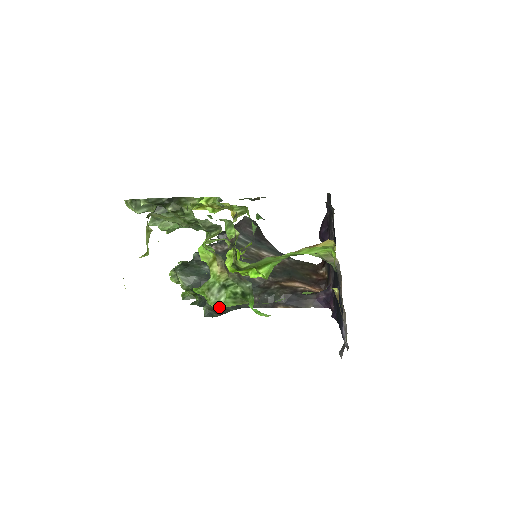
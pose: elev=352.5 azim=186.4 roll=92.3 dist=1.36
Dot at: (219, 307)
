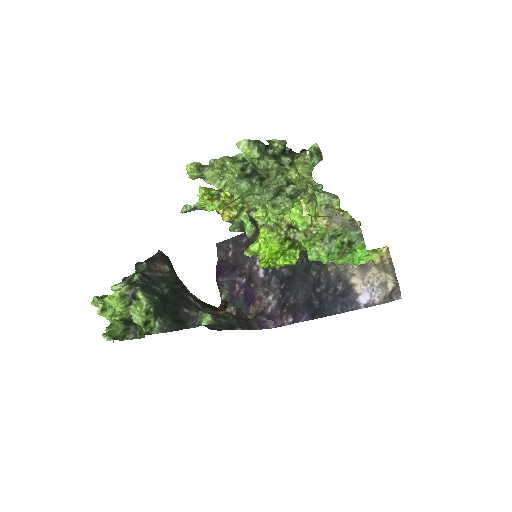
Dot at: (329, 257)
